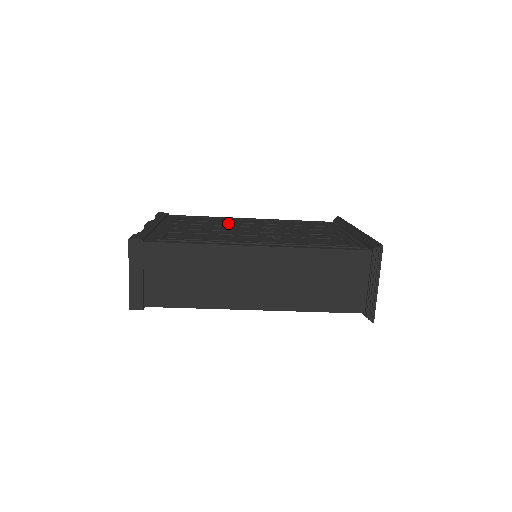
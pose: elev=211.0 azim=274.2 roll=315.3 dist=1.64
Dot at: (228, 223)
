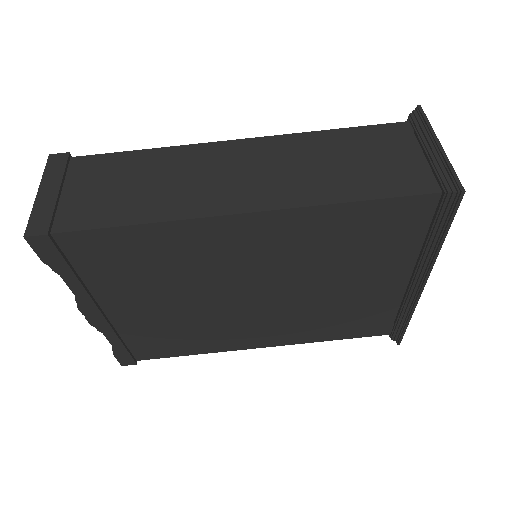
Dot at: occluded
